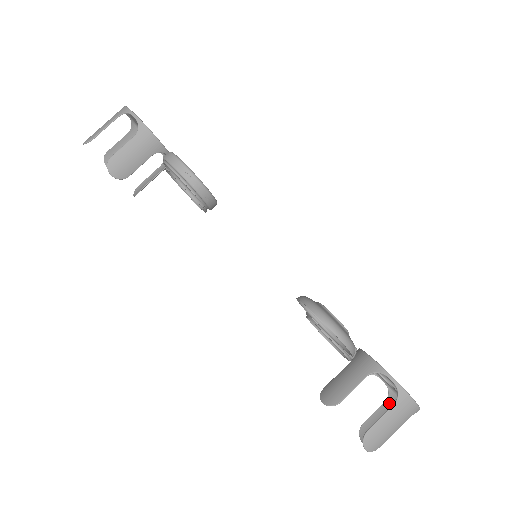
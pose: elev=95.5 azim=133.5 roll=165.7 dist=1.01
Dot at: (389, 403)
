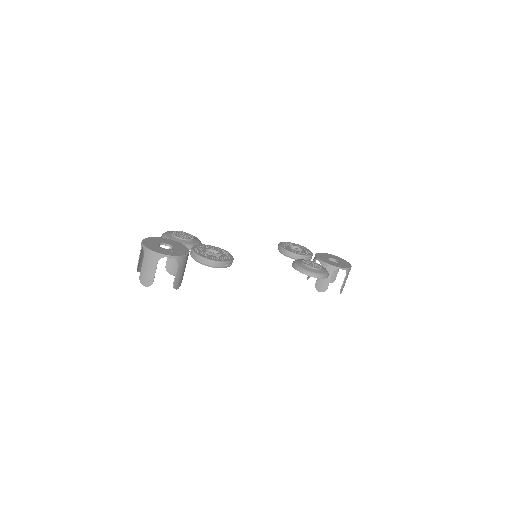
Dot at: occluded
